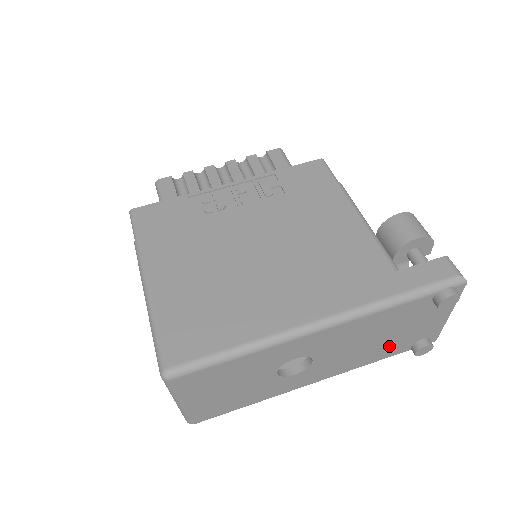
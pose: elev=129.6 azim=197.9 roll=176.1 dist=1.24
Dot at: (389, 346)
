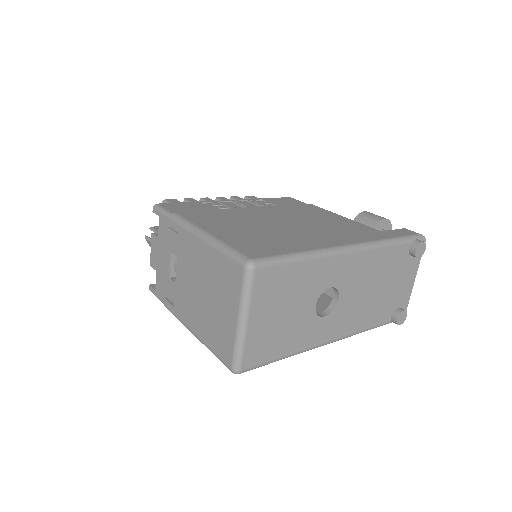
Dot at: (381, 306)
